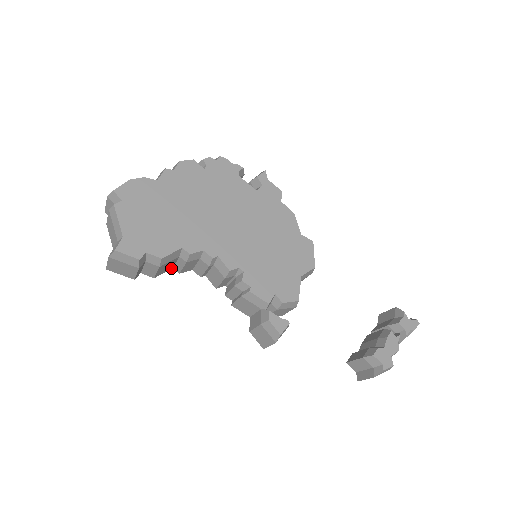
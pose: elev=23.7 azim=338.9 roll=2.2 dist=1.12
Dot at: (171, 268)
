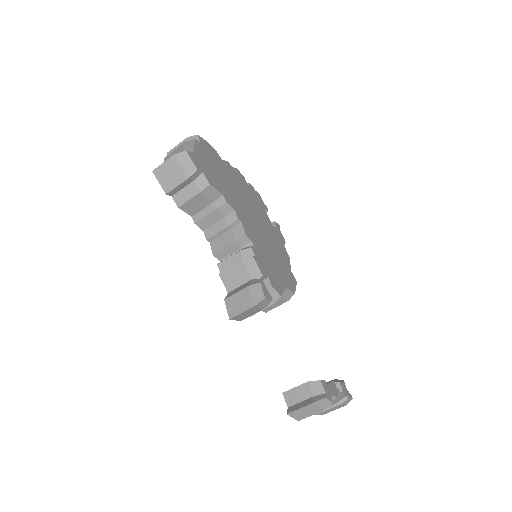
Dot at: (192, 215)
